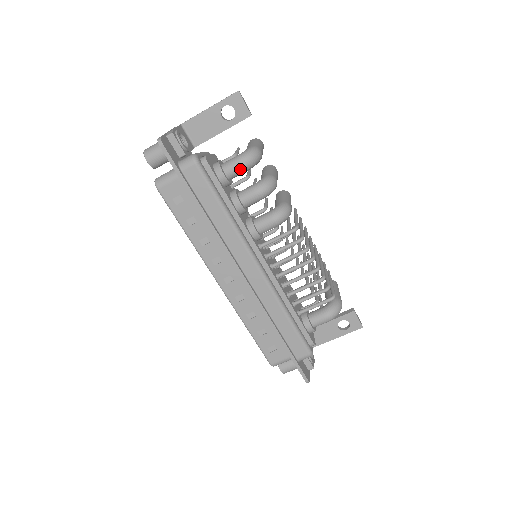
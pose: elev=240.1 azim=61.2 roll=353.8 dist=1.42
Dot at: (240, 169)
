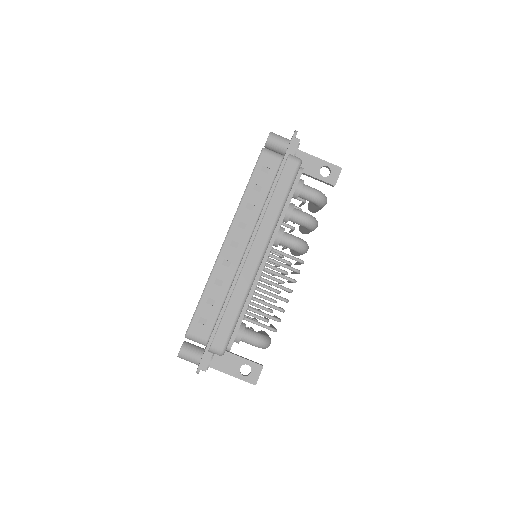
Dot at: (312, 195)
